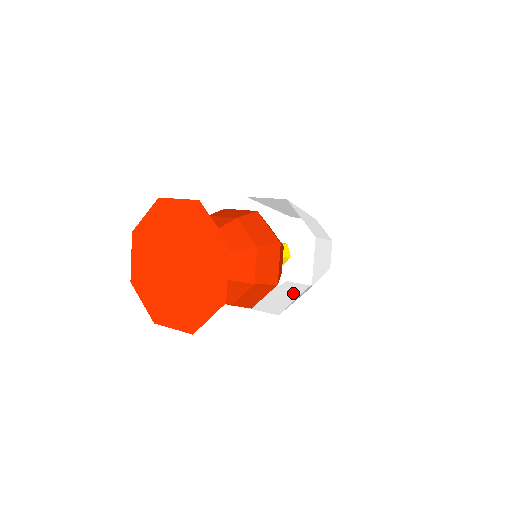
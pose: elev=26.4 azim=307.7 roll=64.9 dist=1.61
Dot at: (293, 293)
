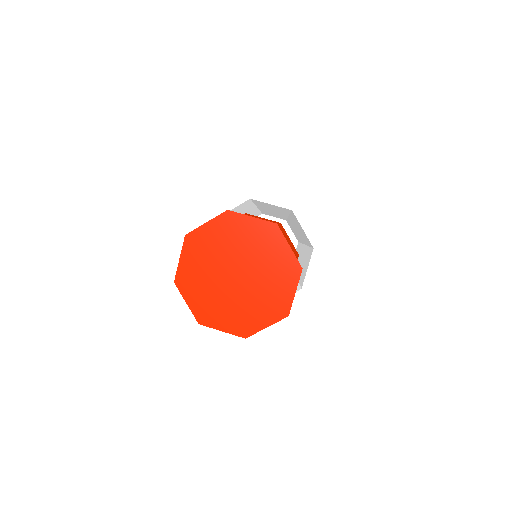
Dot at: (301, 251)
